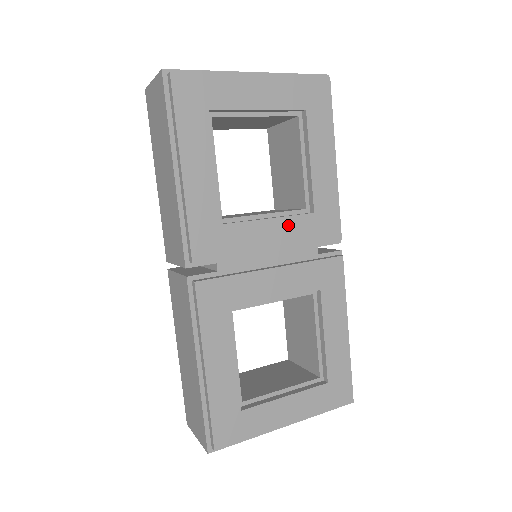
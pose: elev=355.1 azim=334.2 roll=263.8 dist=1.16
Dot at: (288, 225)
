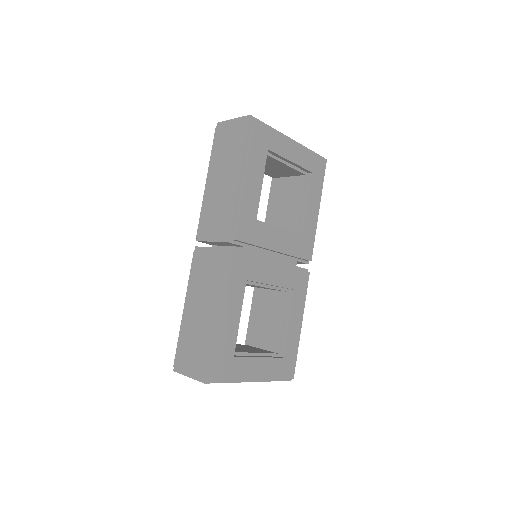
Dot at: (288, 239)
